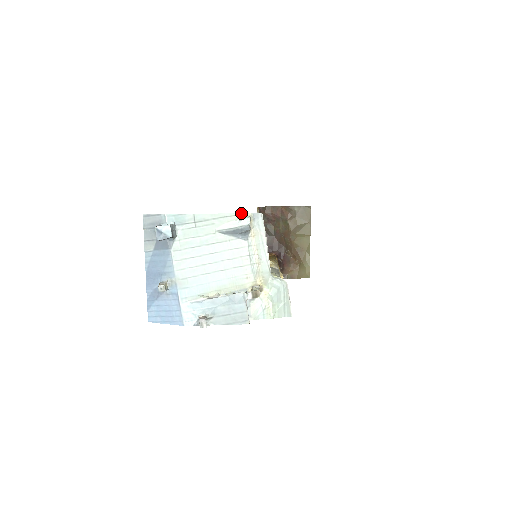
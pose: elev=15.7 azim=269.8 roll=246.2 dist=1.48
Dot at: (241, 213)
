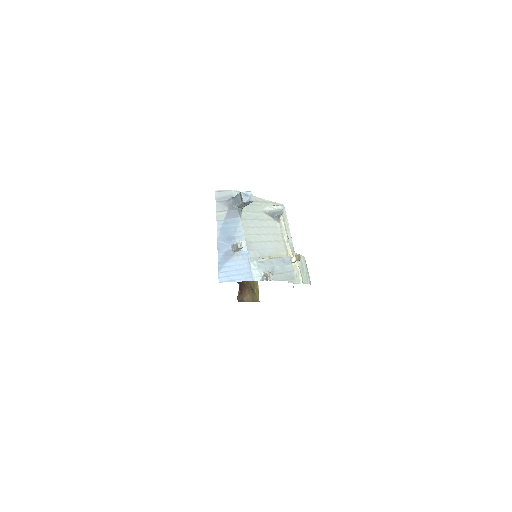
Dot at: (274, 202)
